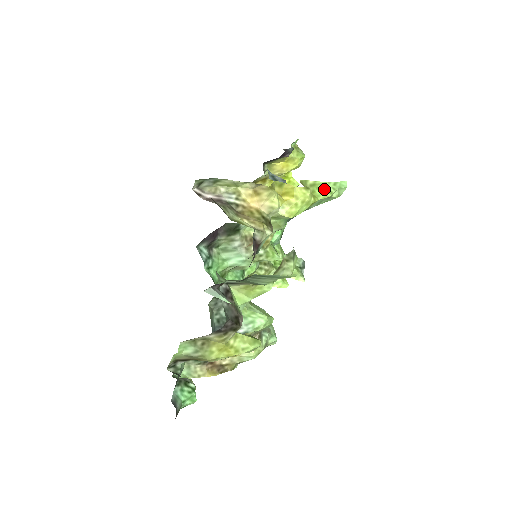
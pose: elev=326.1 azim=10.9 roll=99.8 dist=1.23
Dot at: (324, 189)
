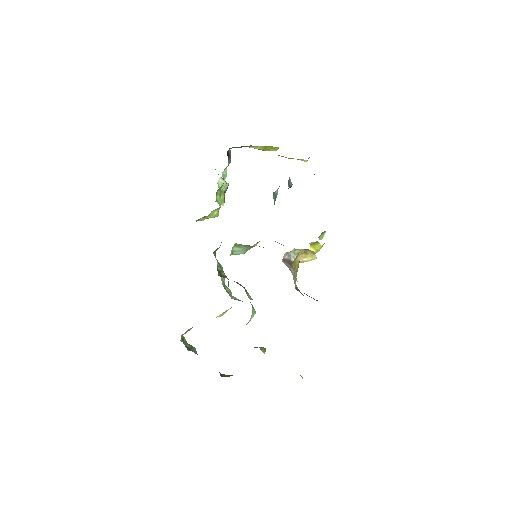
Dot at: (324, 233)
